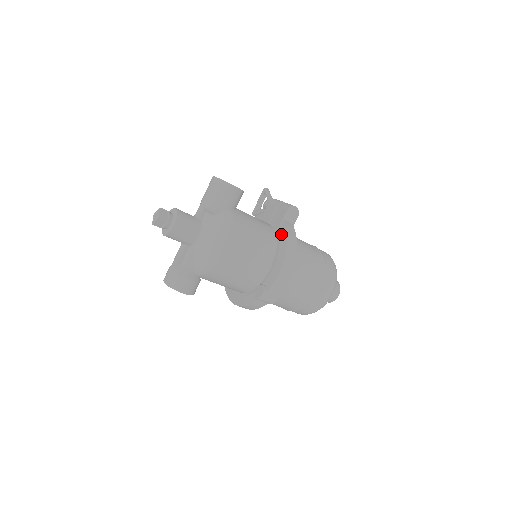
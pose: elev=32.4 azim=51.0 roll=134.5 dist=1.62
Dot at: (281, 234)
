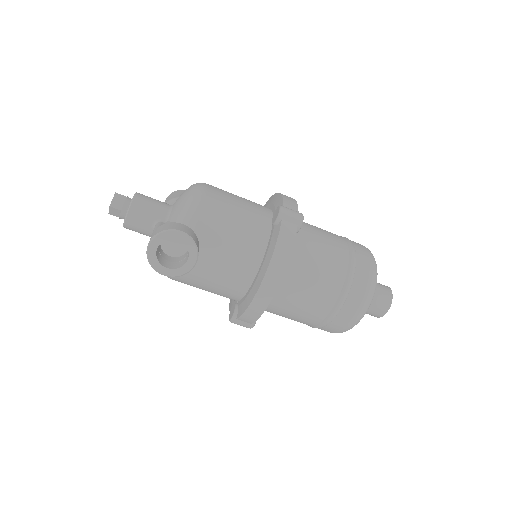
Dot at: occluded
